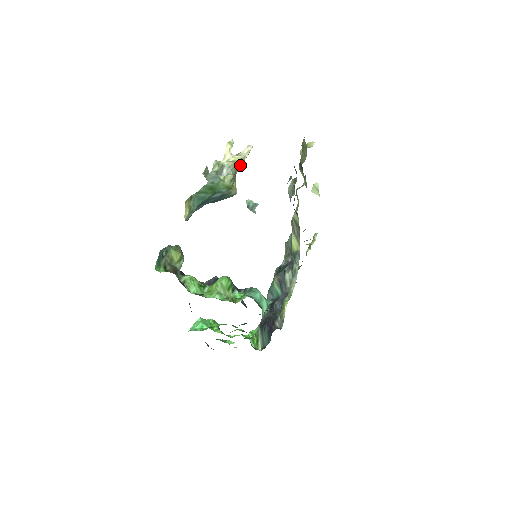
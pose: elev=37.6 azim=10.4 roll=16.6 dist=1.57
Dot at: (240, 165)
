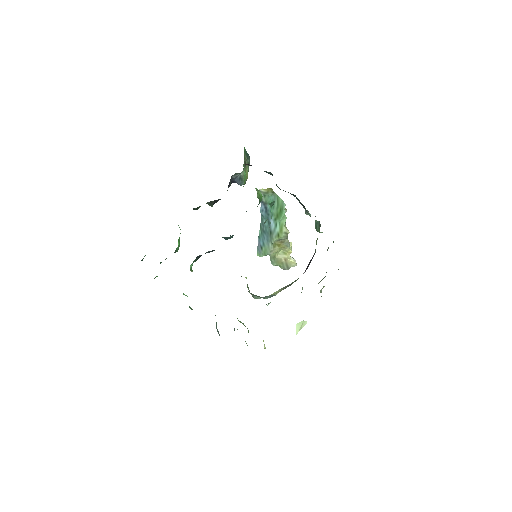
Dot at: (284, 256)
